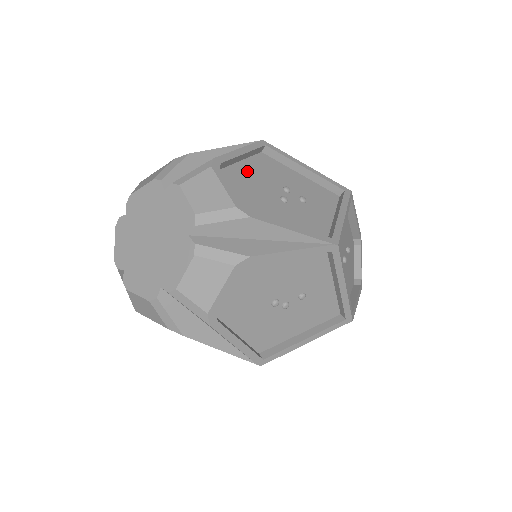
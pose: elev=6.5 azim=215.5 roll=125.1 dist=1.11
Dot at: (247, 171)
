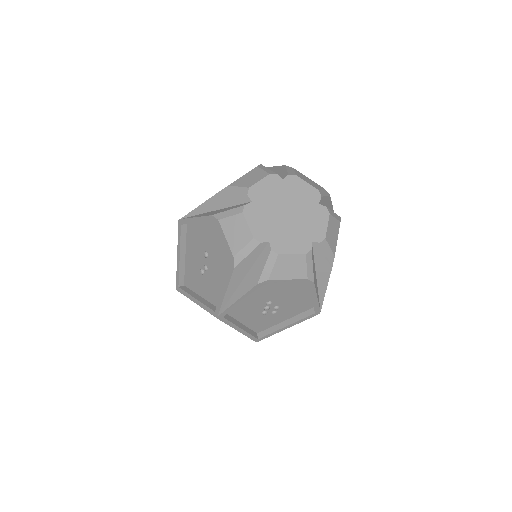
Dot at: occluded
